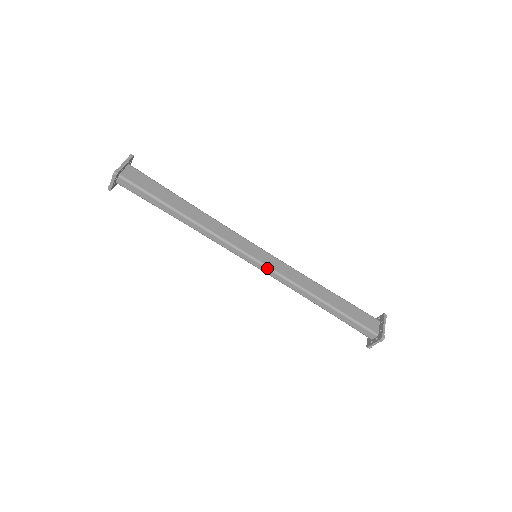
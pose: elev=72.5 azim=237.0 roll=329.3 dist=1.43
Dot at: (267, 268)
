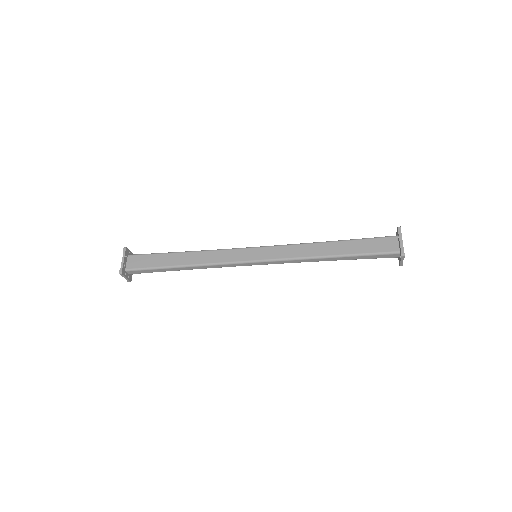
Dot at: (268, 262)
